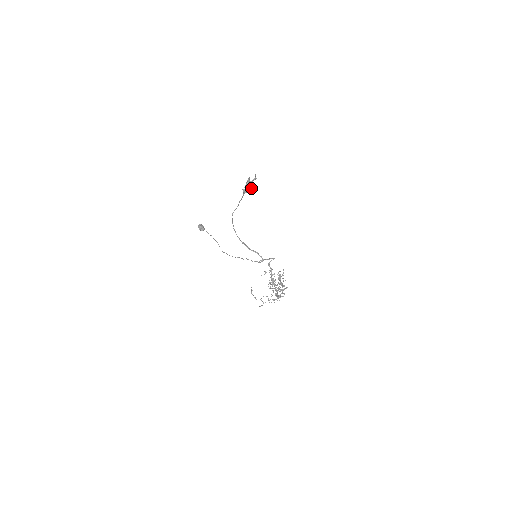
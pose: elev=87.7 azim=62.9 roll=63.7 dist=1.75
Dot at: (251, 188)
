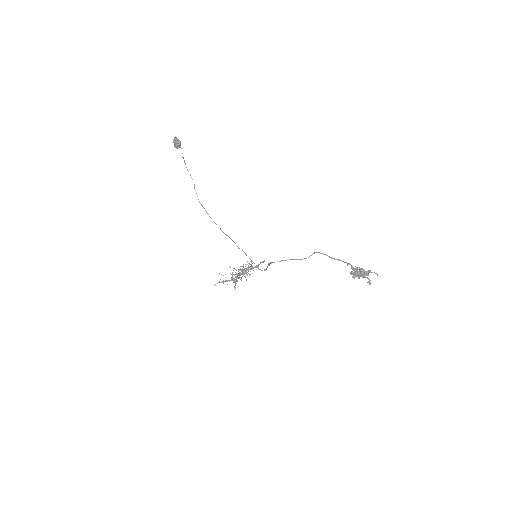
Dot at: (356, 270)
